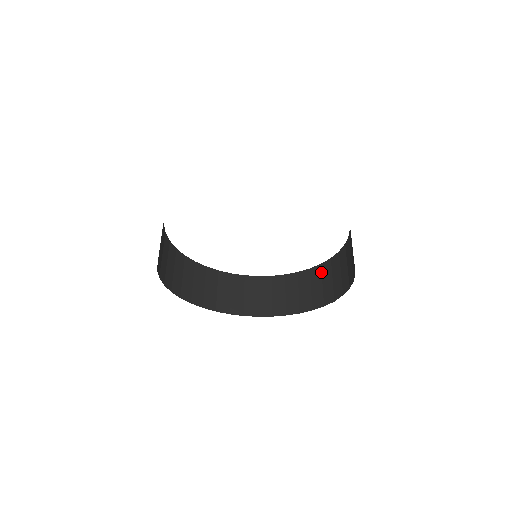
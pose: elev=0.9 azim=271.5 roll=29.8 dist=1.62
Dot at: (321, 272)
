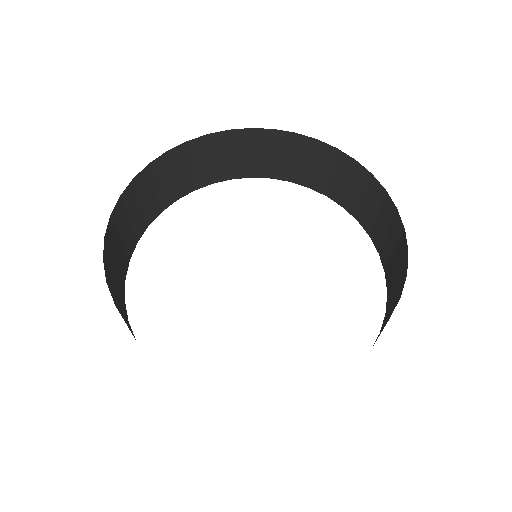
Dot at: (392, 219)
